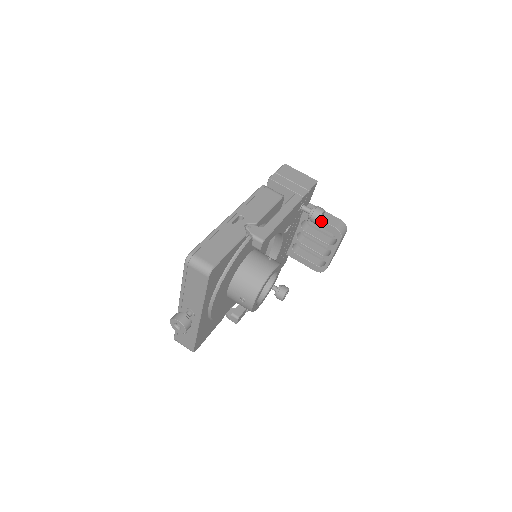
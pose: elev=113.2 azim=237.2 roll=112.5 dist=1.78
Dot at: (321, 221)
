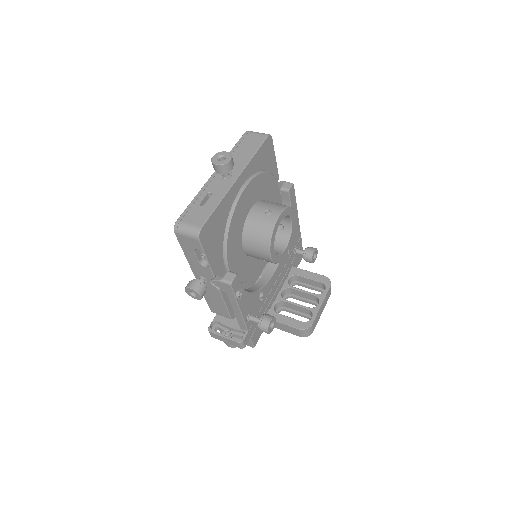
Dot at: (310, 273)
